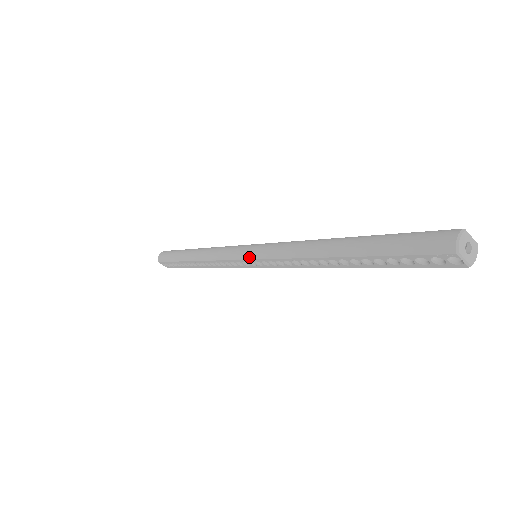
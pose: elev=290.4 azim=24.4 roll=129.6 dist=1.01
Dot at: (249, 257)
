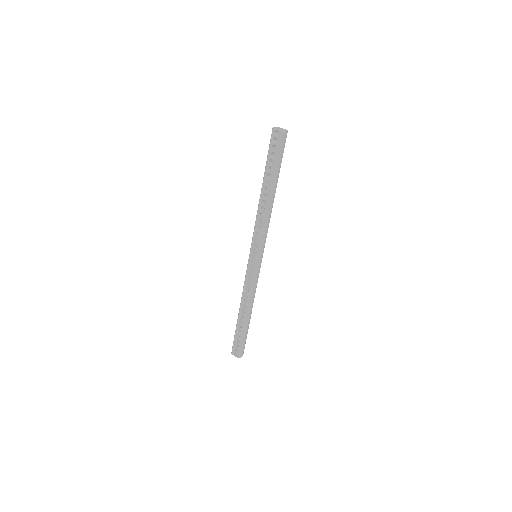
Dot at: (250, 252)
